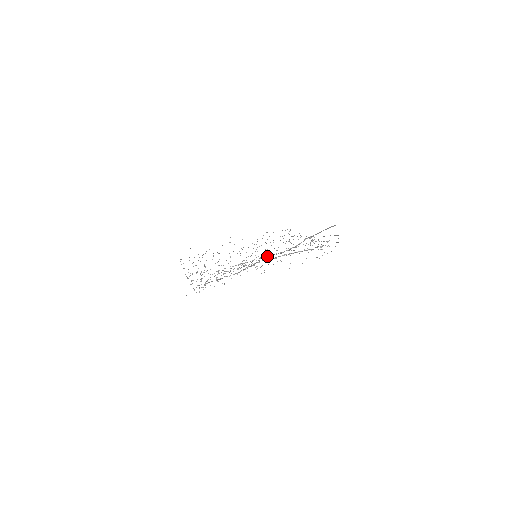
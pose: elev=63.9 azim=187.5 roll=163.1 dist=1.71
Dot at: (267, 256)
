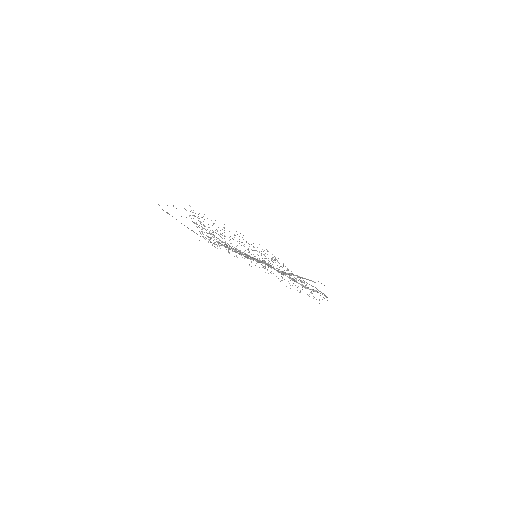
Dot at: occluded
